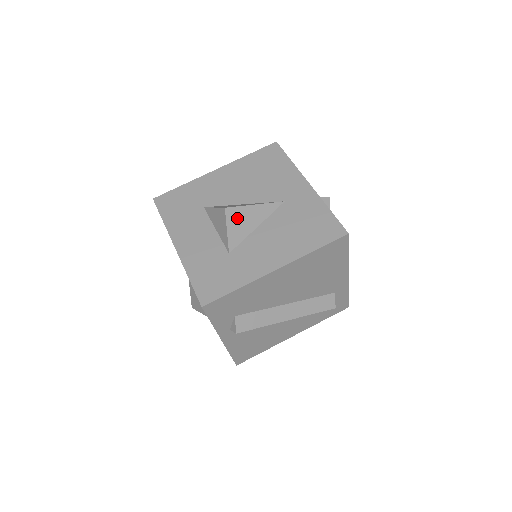
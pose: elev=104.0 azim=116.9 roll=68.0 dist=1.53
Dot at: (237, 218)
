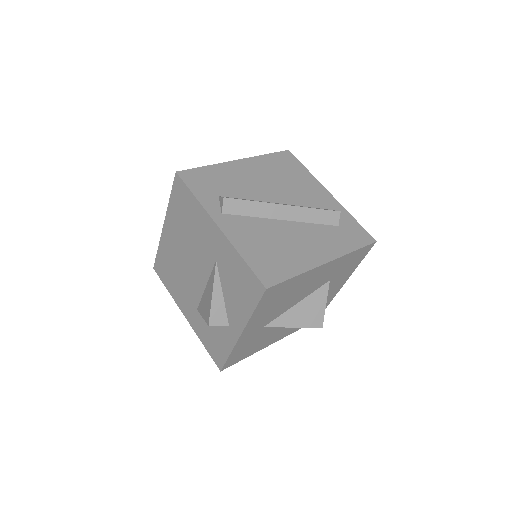
Dot at: occluded
